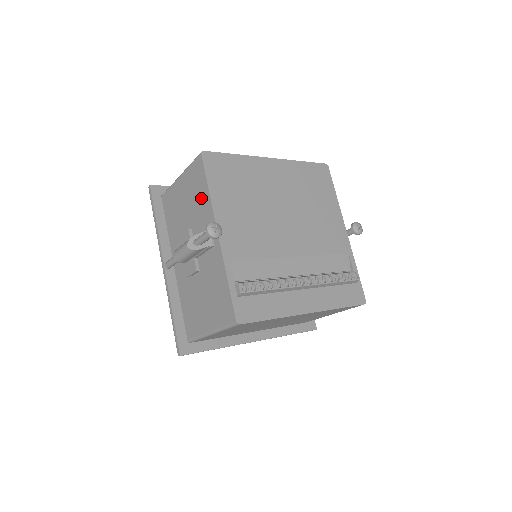
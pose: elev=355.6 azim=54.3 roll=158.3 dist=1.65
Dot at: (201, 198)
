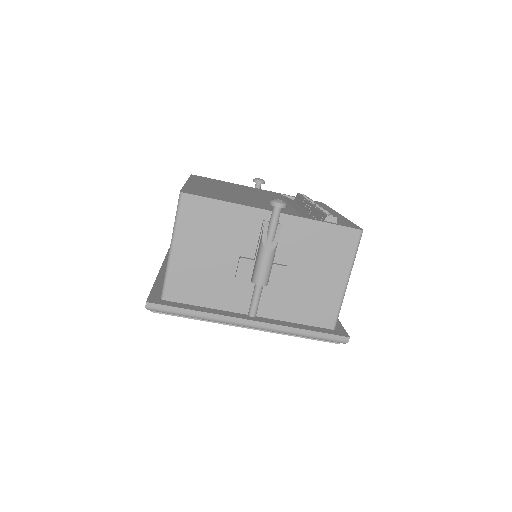
Dot at: (224, 219)
